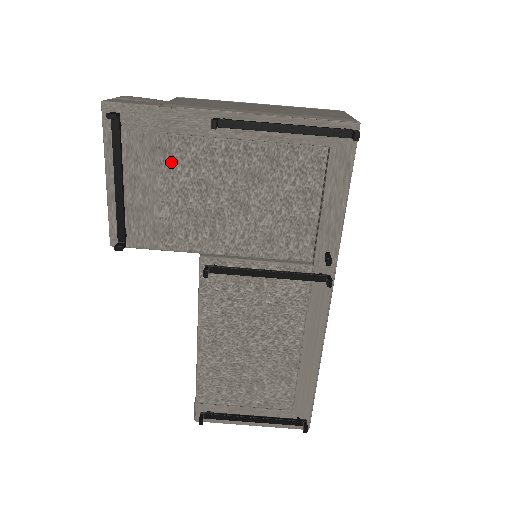
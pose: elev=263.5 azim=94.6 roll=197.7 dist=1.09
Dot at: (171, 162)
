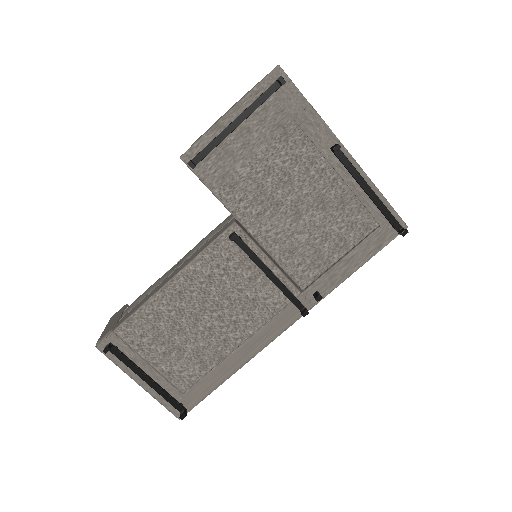
Dot at: (282, 144)
